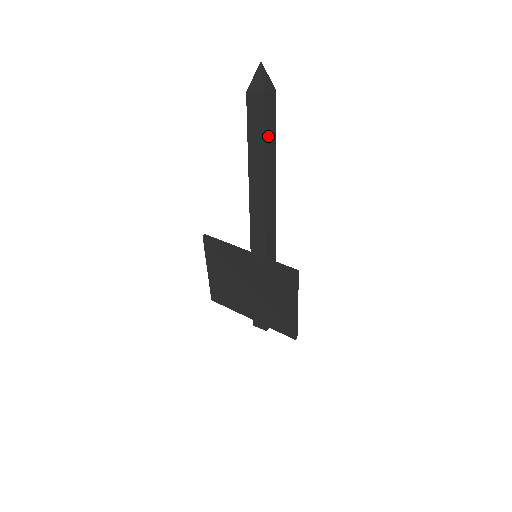
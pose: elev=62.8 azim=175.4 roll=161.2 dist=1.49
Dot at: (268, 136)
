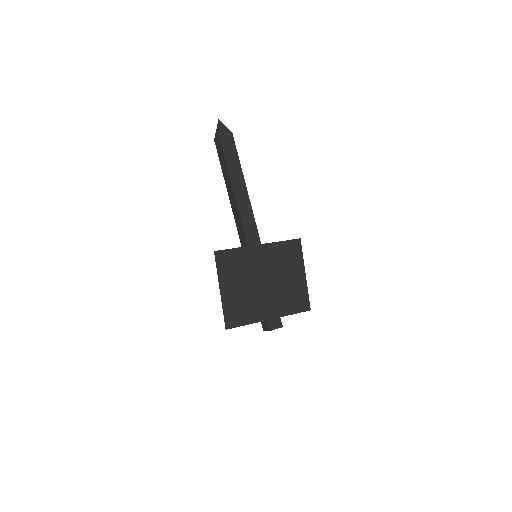
Dot at: occluded
